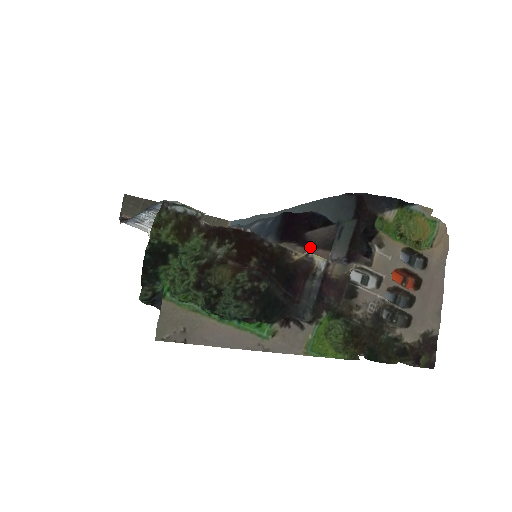
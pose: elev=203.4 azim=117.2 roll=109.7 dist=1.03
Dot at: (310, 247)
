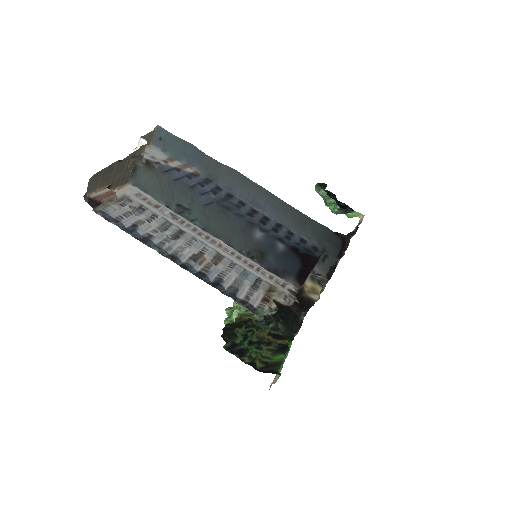
Dot at: occluded
